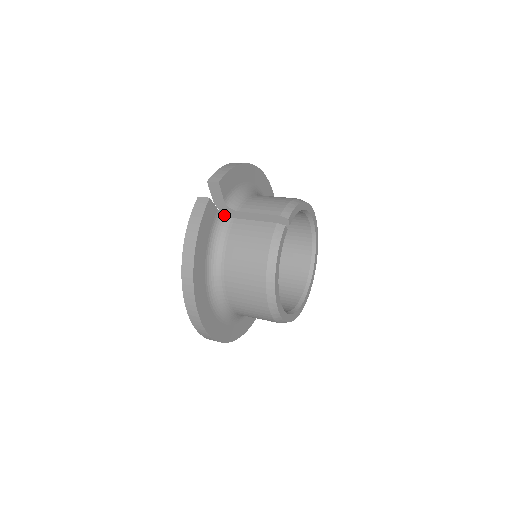
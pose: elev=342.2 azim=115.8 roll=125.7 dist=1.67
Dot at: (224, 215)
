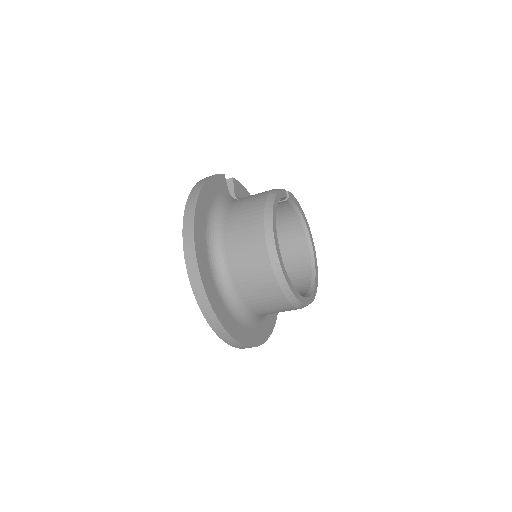
Dot at: (233, 198)
